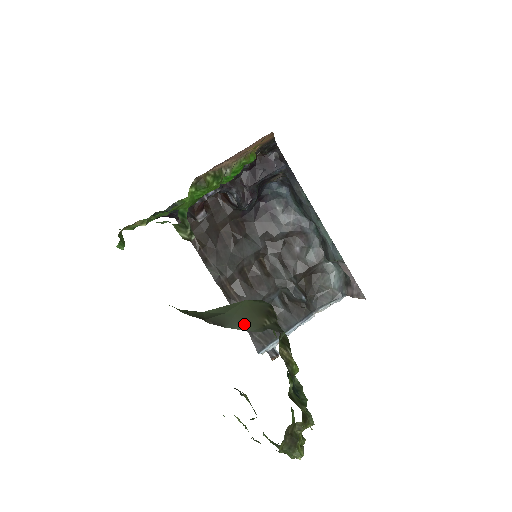
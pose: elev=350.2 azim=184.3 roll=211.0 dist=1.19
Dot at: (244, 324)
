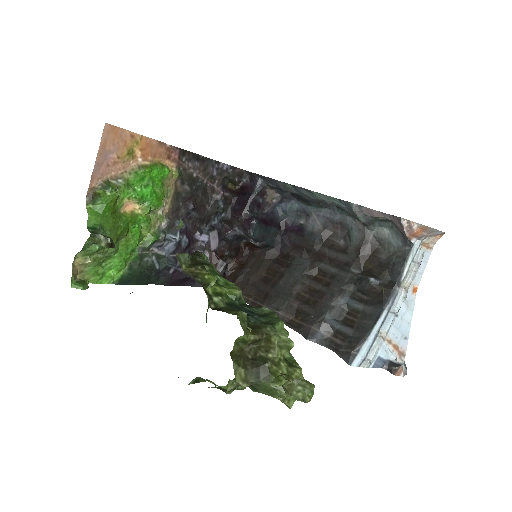
Dot at: occluded
